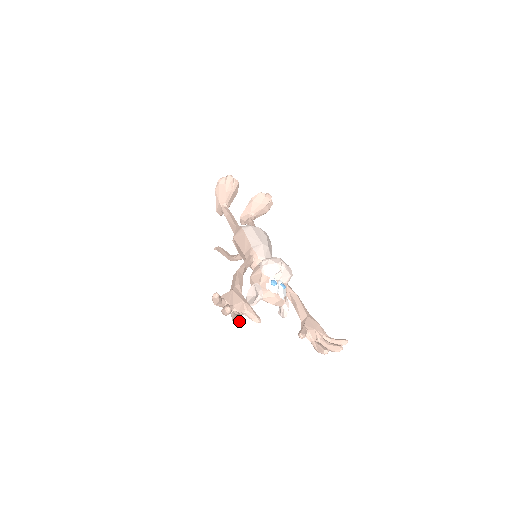
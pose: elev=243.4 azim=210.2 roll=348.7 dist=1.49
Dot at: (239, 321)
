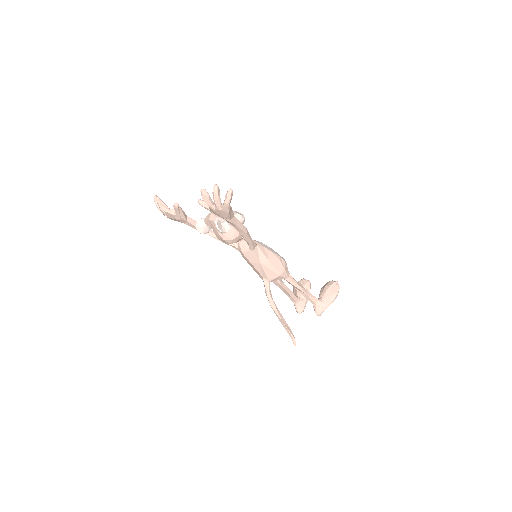
Dot at: (157, 197)
